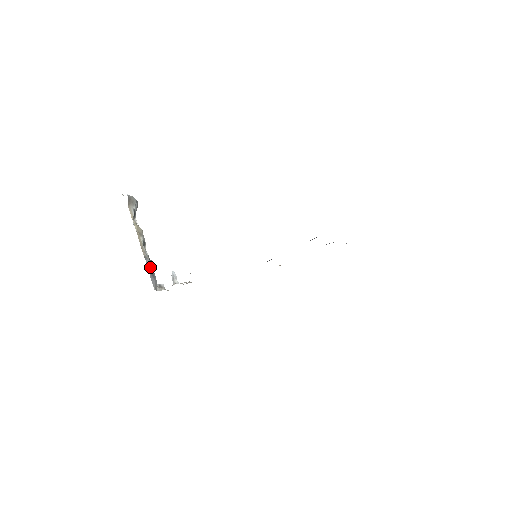
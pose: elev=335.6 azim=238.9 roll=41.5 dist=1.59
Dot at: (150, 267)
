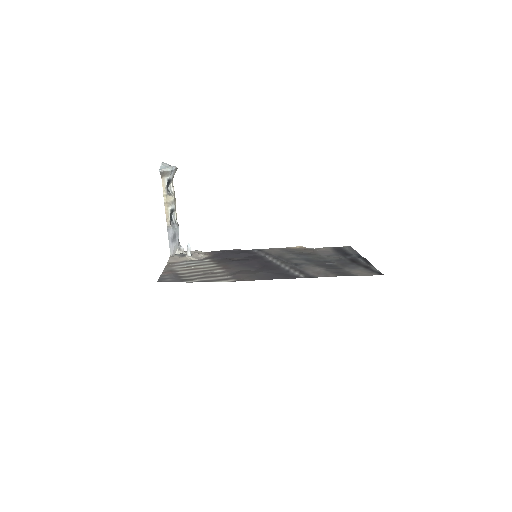
Dot at: (172, 234)
